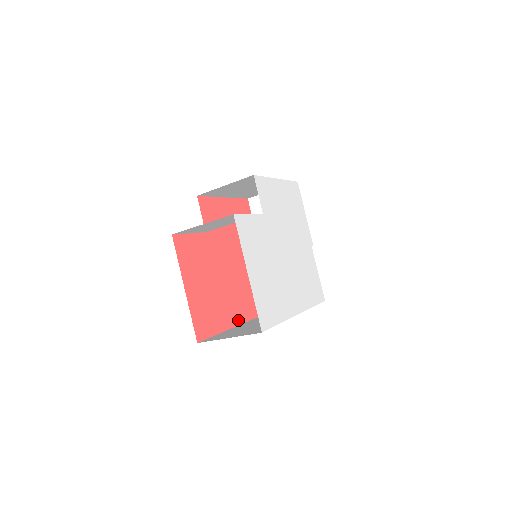
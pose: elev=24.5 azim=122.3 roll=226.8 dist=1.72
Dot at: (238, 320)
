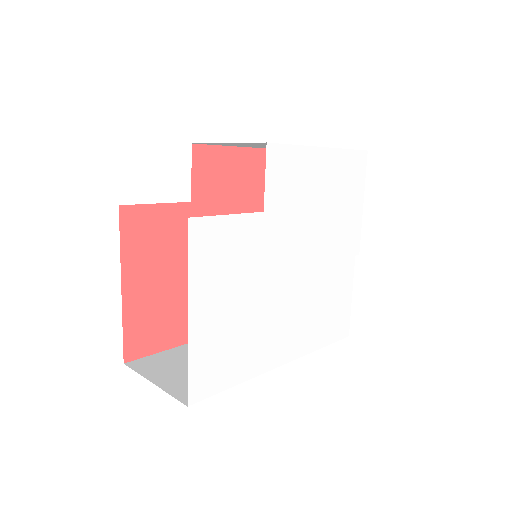
Dot at: occluded
